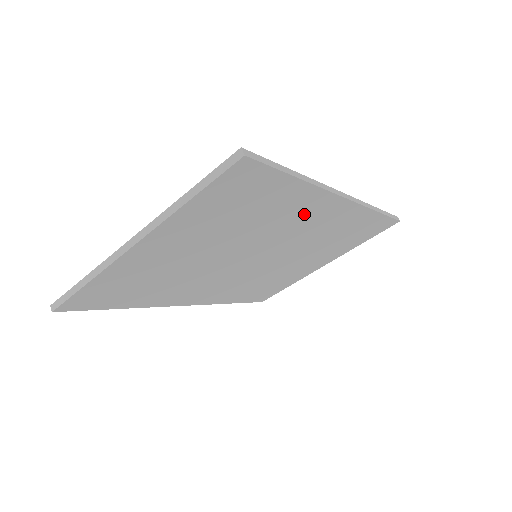
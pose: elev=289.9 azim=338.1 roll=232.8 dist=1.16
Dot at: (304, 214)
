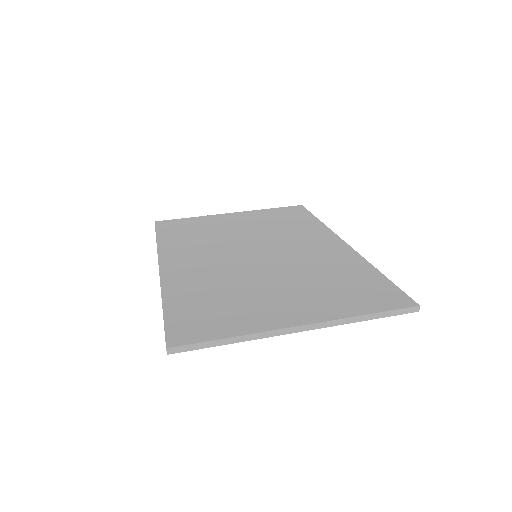
Dot at: occluded
